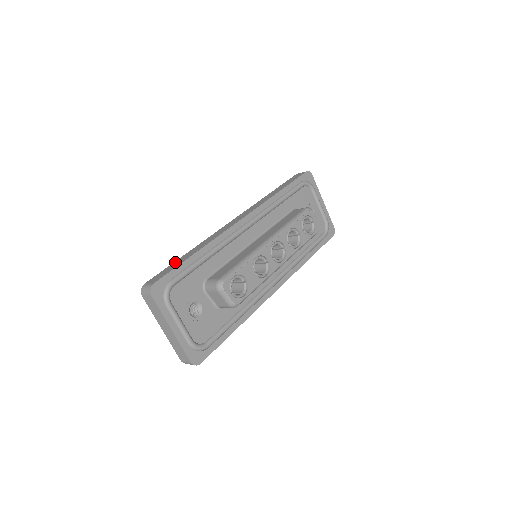
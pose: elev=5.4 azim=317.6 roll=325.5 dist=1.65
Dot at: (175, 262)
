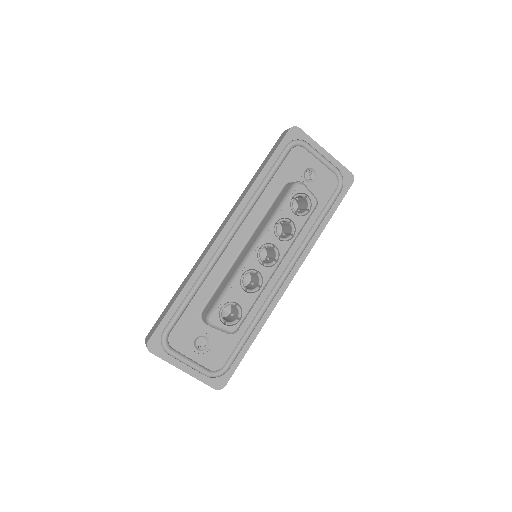
Dot at: (168, 305)
